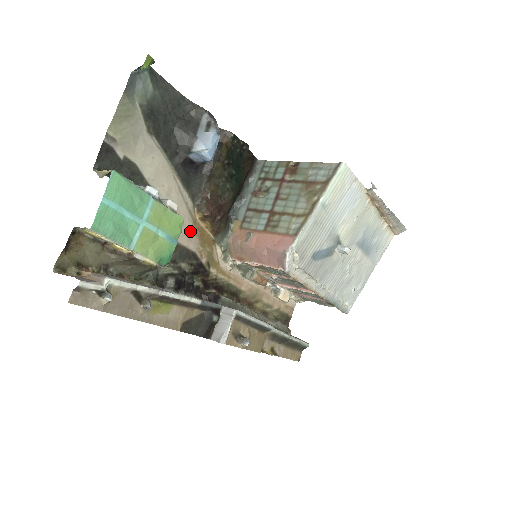
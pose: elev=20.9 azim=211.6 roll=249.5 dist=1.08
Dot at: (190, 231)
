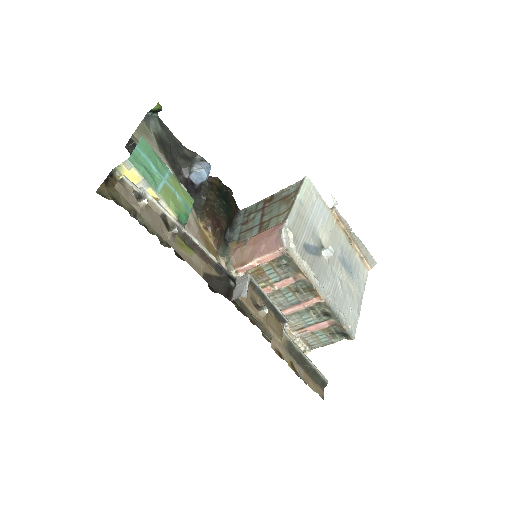
Dot at: (197, 233)
